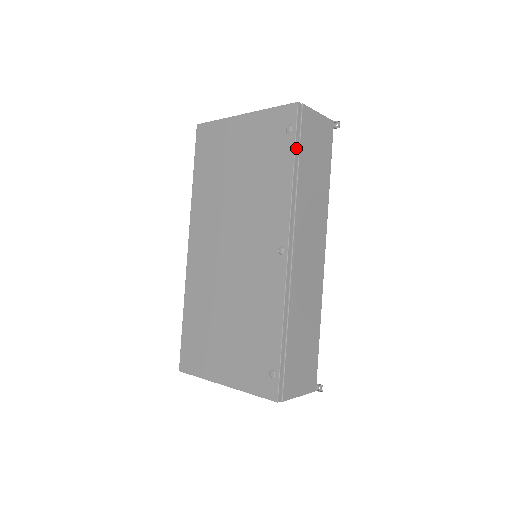
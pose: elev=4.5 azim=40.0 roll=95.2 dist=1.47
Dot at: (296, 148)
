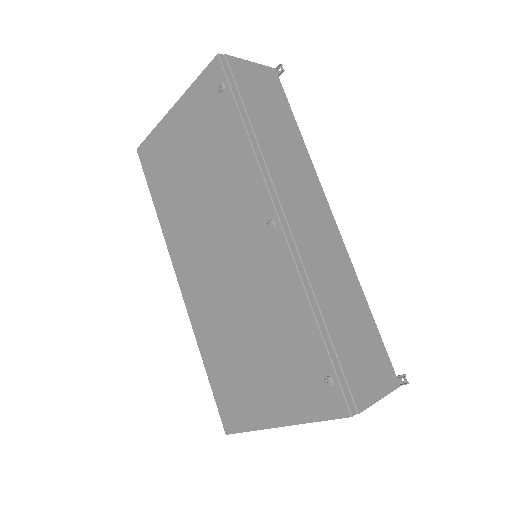
Dot at: (238, 102)
